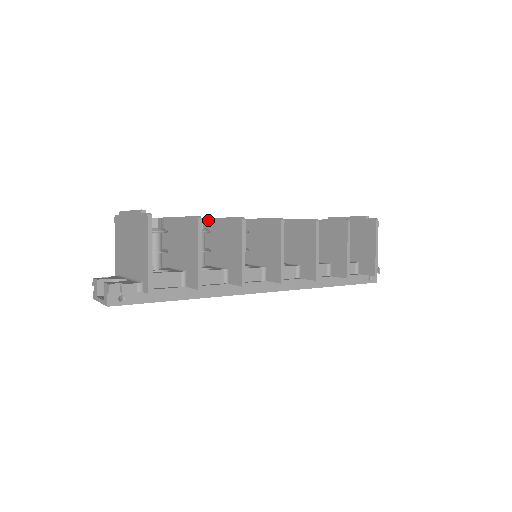
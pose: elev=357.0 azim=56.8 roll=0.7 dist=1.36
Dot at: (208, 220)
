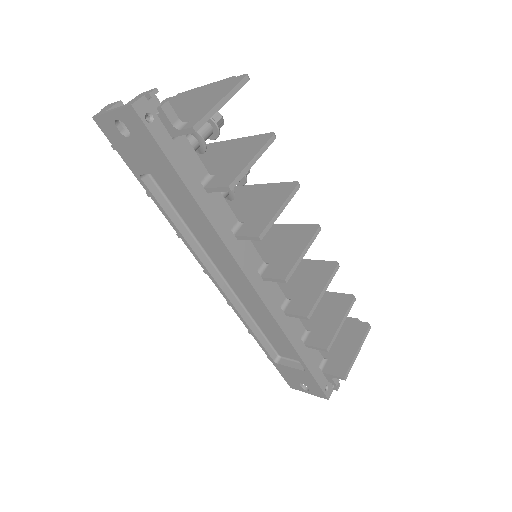
Dot at: (237, 187)
